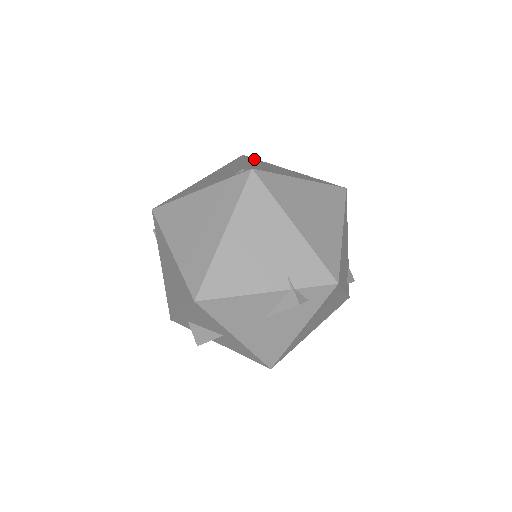
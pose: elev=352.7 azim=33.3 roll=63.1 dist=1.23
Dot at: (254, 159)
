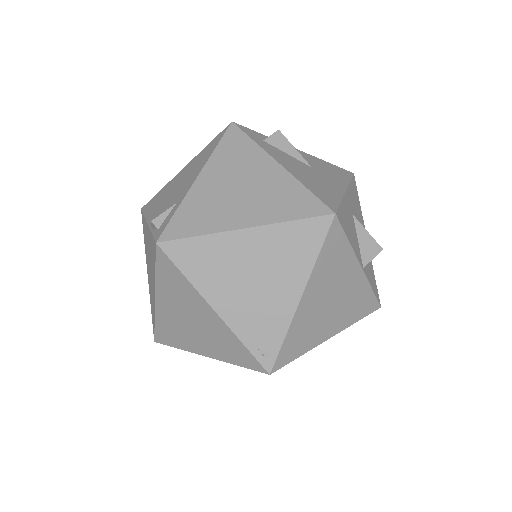
Dot at: (335, 243)
